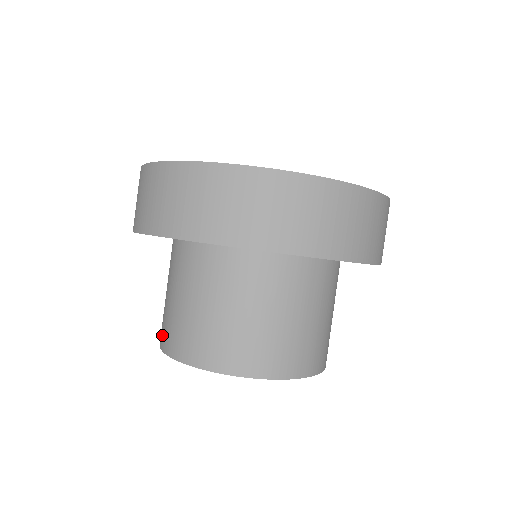
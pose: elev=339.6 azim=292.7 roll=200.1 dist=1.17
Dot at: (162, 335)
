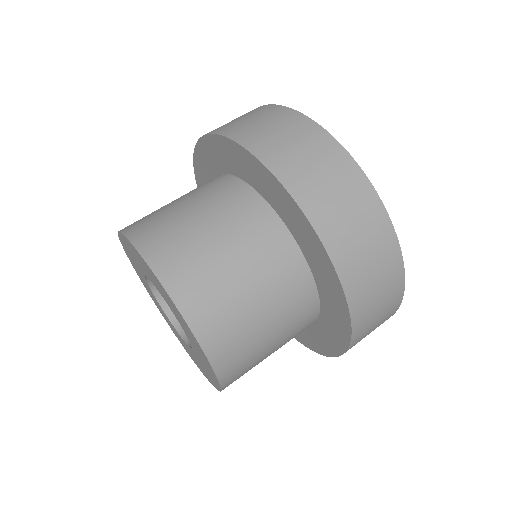
Dot at: occluded
